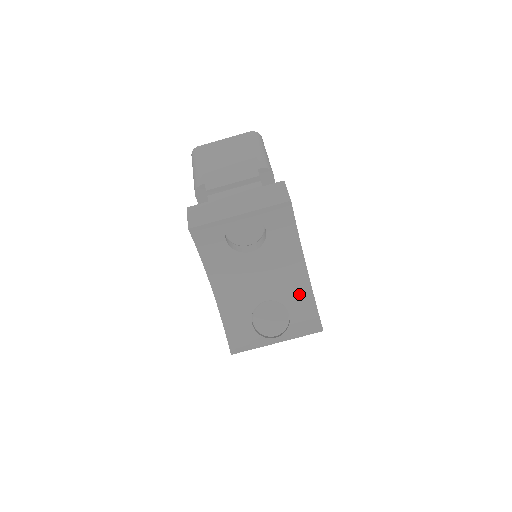
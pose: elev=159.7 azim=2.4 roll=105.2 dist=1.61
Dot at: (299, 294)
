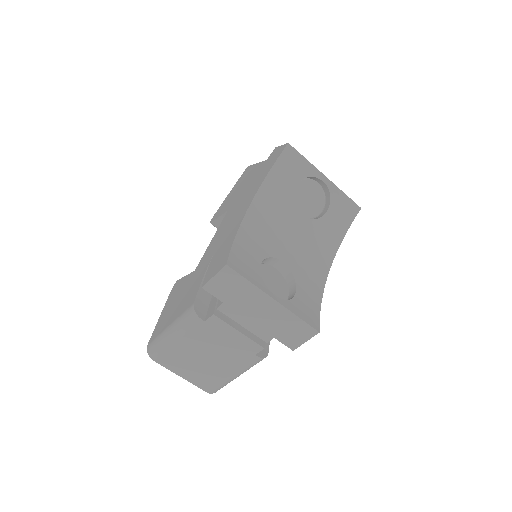
Dot at: (311, 286)
